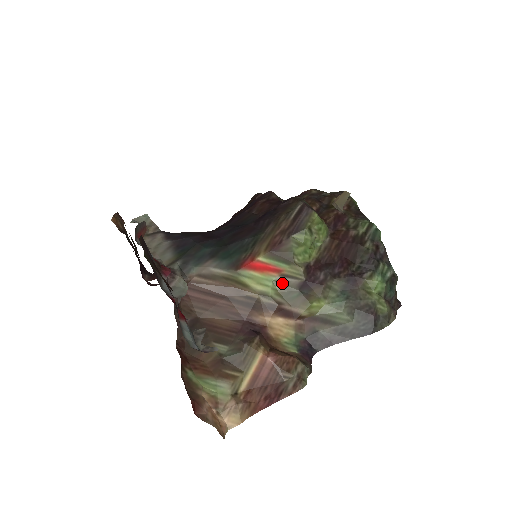
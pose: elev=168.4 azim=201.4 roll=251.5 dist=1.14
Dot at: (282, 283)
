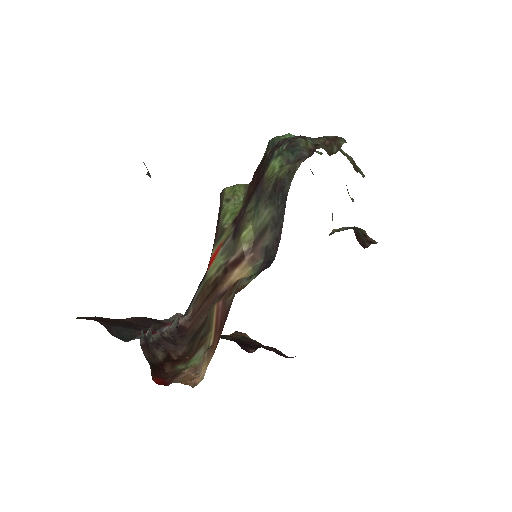
Dot at: (224, 249)
